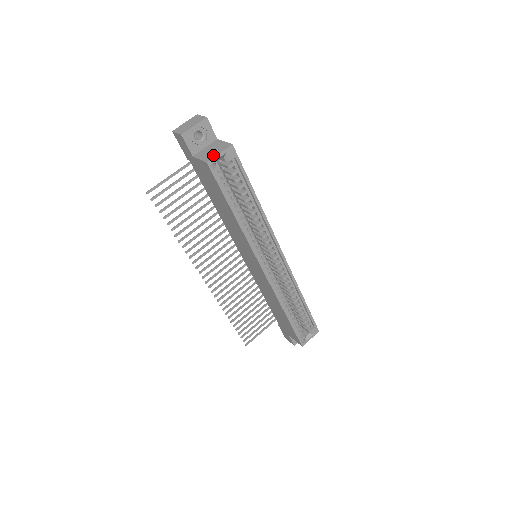
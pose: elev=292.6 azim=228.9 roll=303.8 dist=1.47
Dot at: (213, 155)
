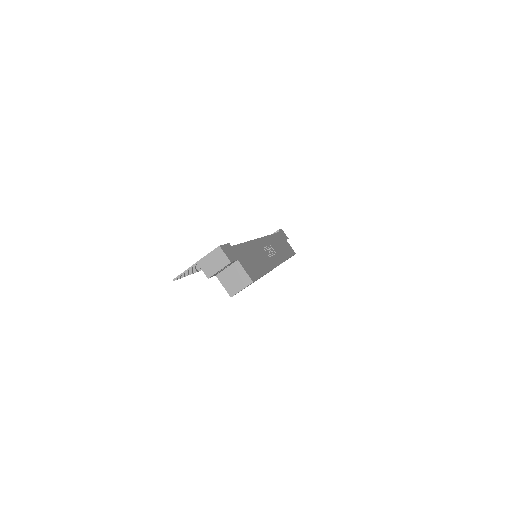
Dot at: (236, 289)
